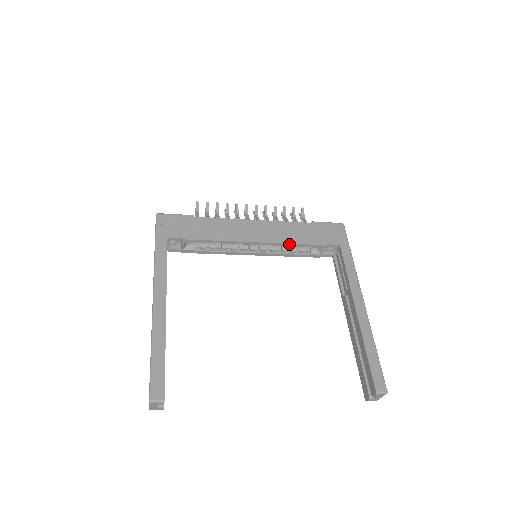
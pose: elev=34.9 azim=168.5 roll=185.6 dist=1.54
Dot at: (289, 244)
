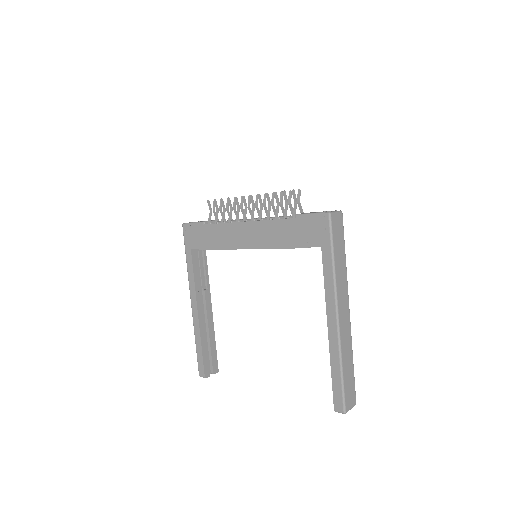
Dot at: (274, 248)
